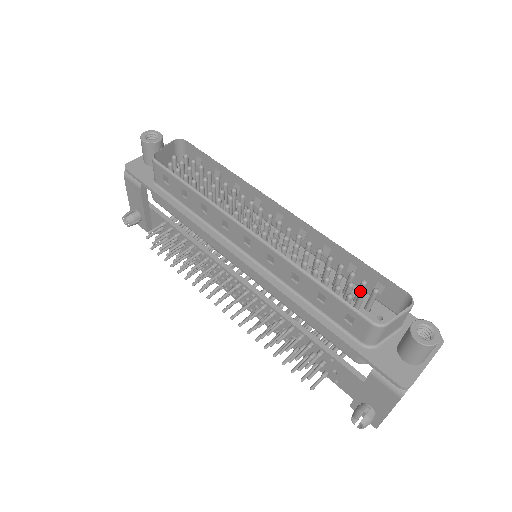
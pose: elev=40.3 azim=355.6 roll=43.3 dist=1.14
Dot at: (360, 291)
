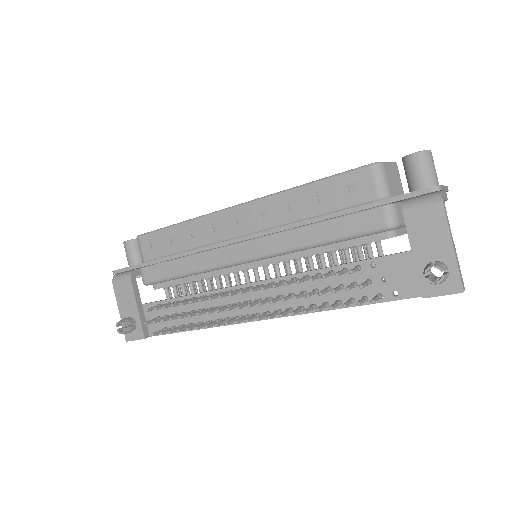
Dot at: occluded
